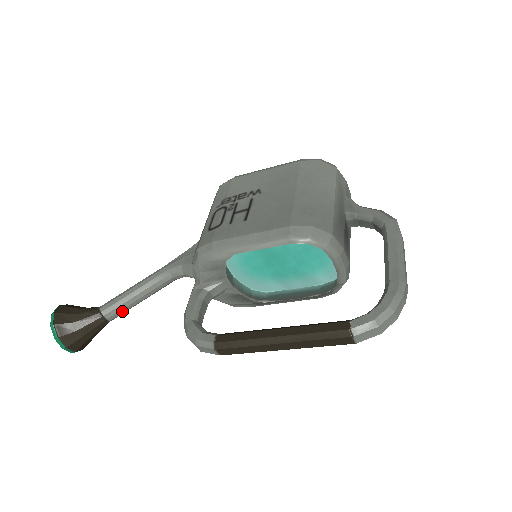
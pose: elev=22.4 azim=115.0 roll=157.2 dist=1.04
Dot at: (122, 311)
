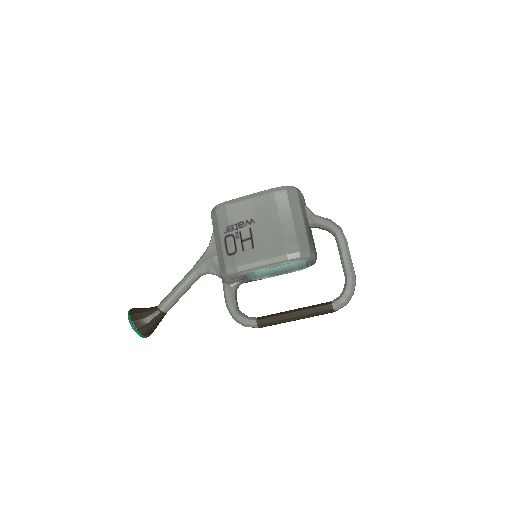
Dot at: occluded
